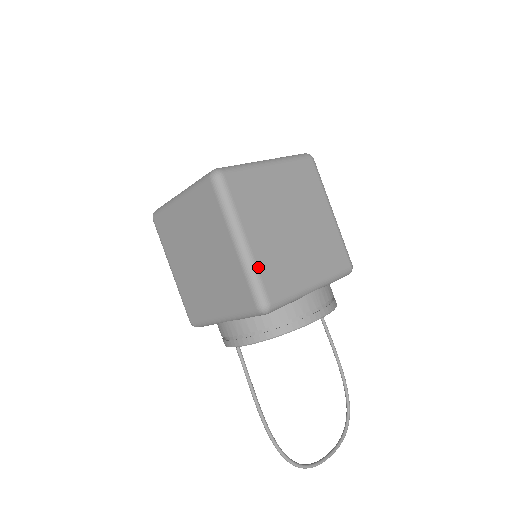
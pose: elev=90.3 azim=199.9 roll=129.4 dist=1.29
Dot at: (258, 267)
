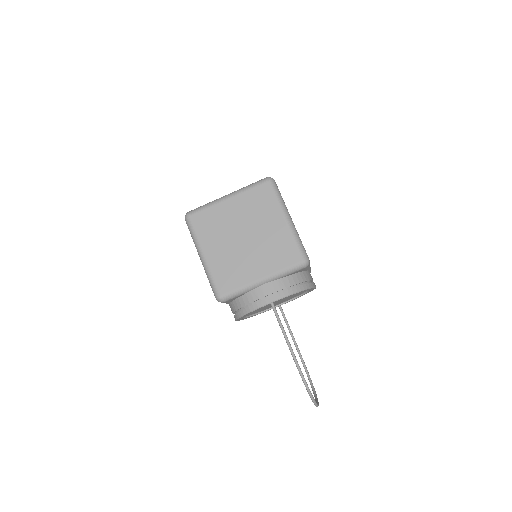
Dot at: (299, 237)
